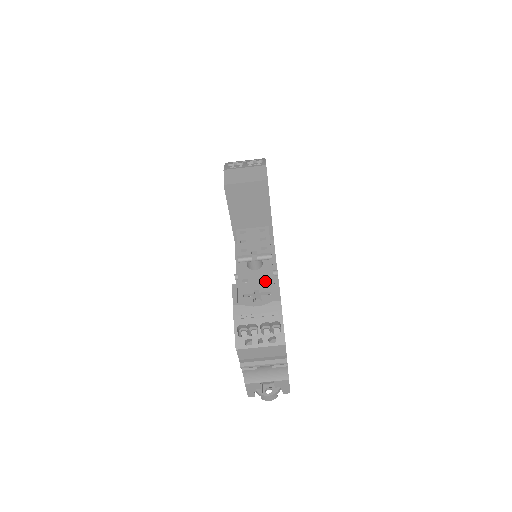
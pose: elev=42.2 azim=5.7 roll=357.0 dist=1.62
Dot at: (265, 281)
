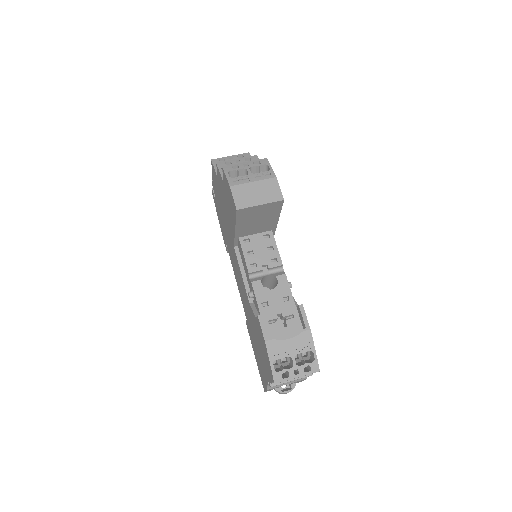
Dot at: (285, 302)
